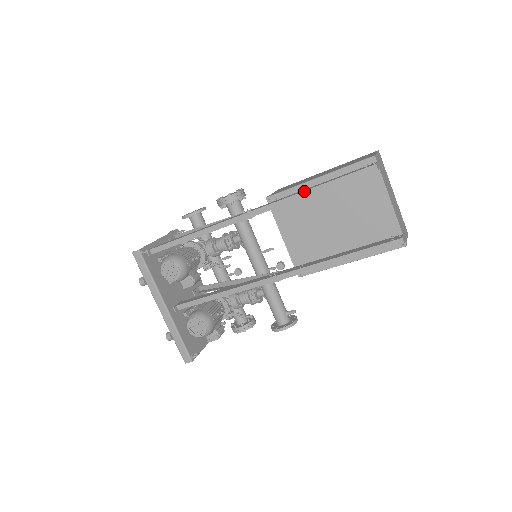
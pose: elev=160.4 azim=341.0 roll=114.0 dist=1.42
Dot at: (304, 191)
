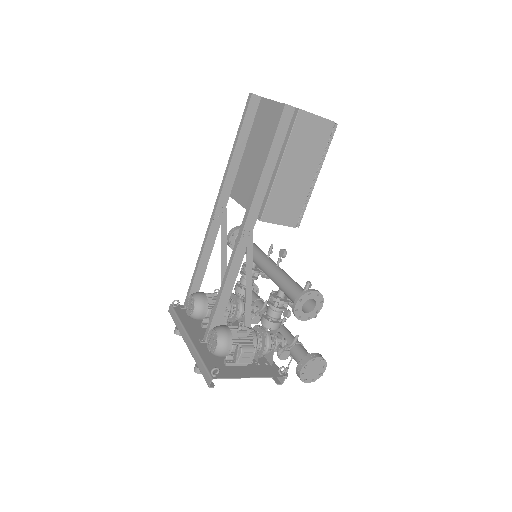
Dot at: (230, 156)
